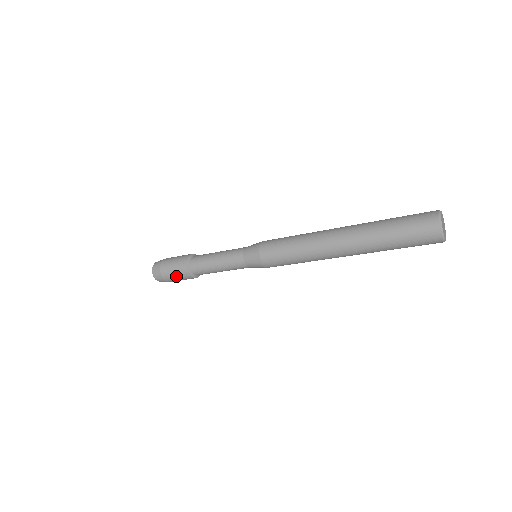
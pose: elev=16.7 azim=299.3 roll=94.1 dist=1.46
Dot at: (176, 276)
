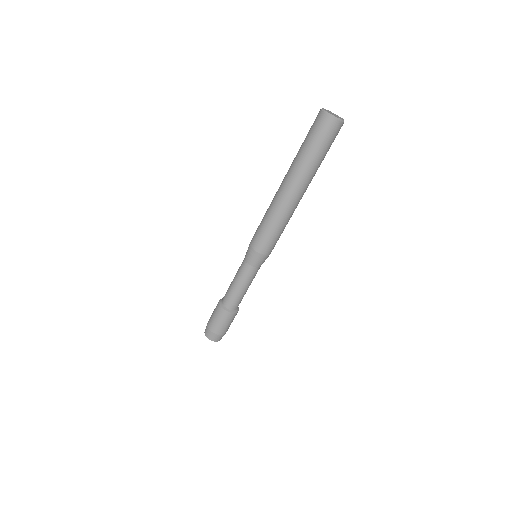
Dot at: (225, 324)
